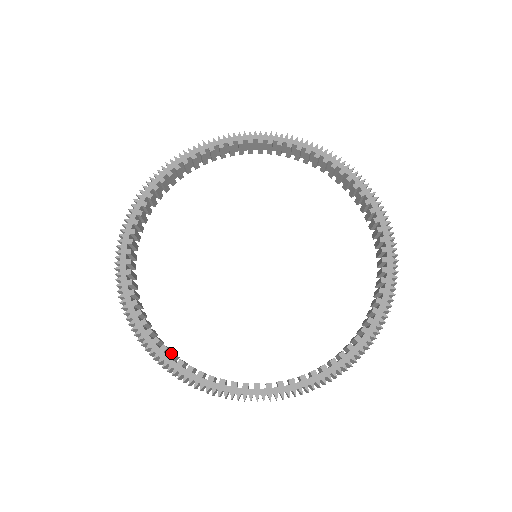
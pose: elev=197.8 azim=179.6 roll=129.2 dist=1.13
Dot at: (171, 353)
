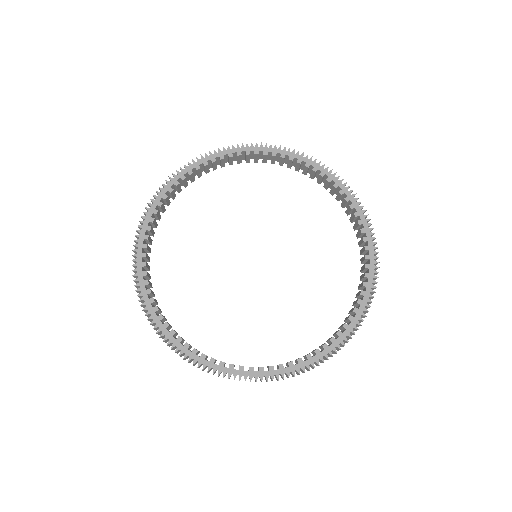
Dot at: (172, 330)
